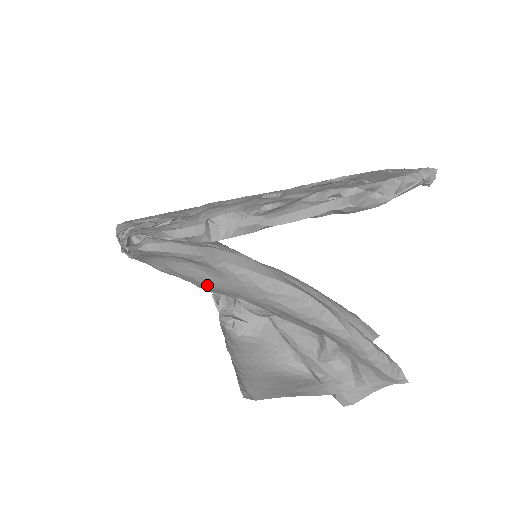
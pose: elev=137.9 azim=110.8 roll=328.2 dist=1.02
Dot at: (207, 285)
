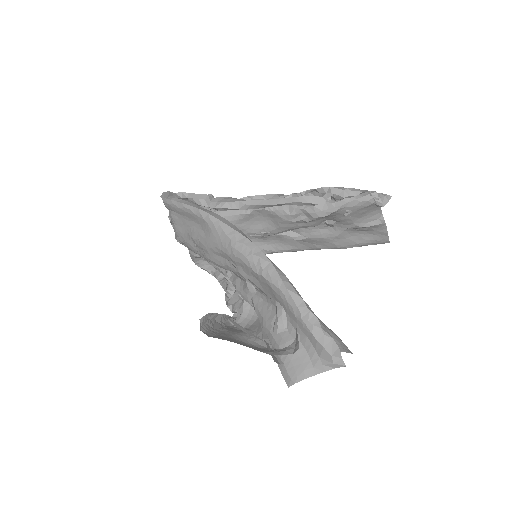
Dot at: (204, 244)
